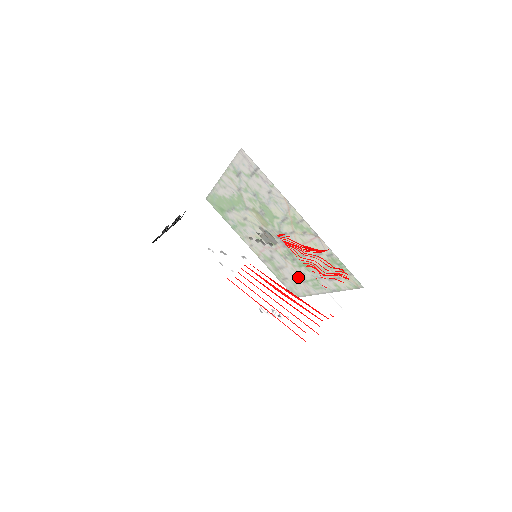
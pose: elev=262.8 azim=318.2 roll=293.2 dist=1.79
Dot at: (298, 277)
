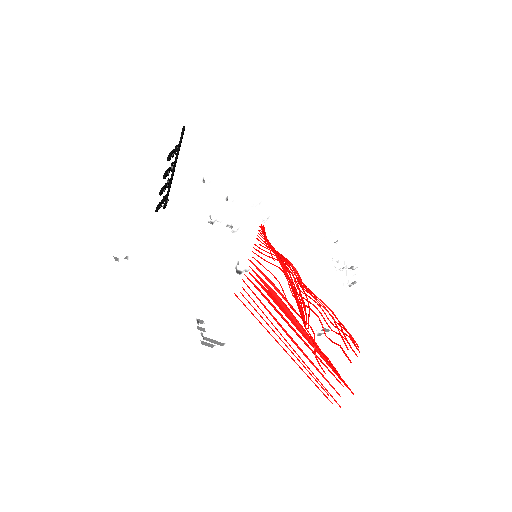
Dot at: occluded
